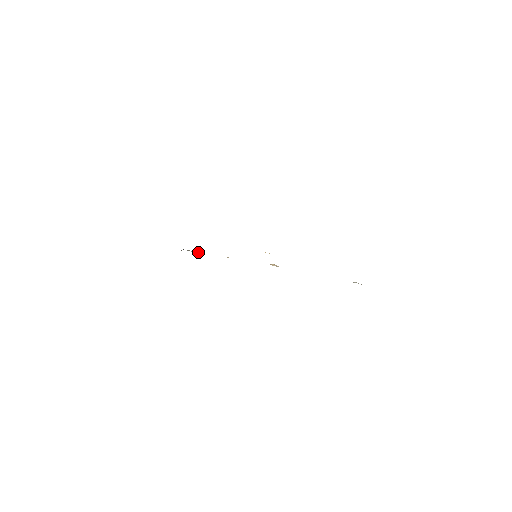
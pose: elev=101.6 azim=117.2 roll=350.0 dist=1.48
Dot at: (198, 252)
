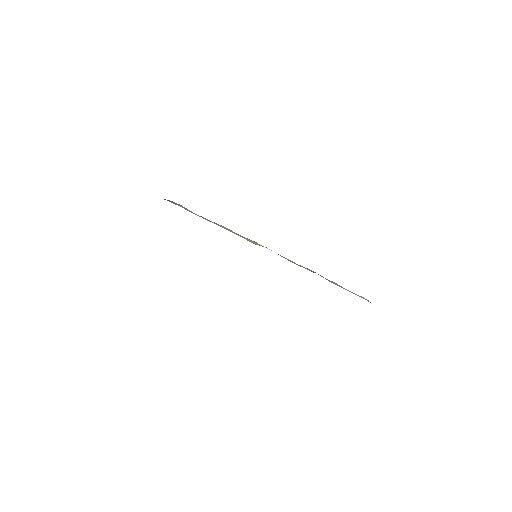
Dot at: occluded
